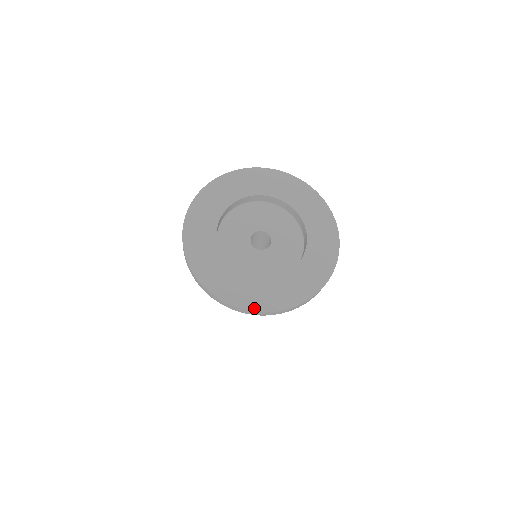
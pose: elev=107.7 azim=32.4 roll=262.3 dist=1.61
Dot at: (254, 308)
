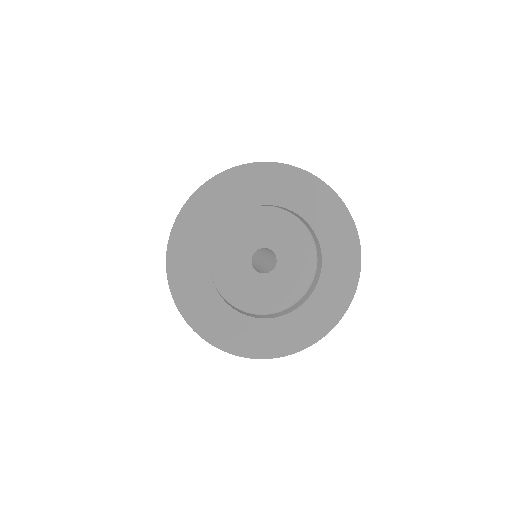
Dot at: (213, 341)
